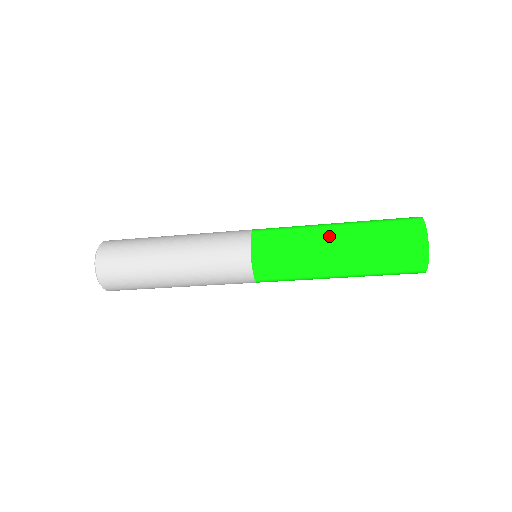
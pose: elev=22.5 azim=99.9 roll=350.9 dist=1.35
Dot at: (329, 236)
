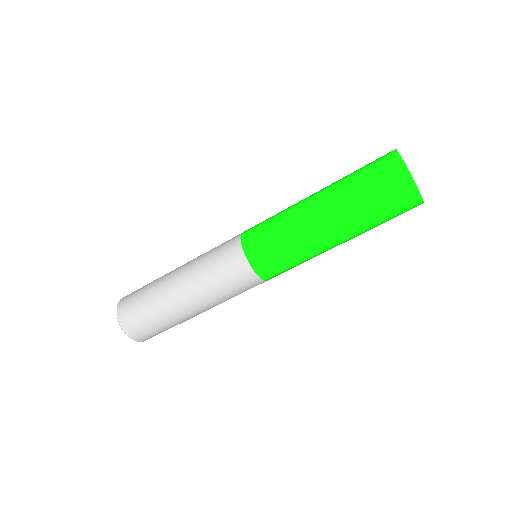
Dot at: occluded
